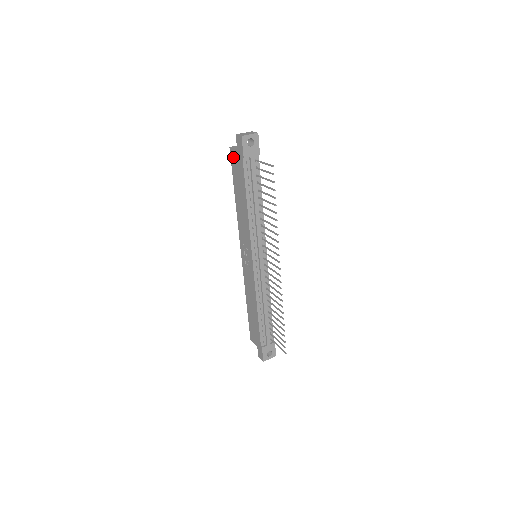
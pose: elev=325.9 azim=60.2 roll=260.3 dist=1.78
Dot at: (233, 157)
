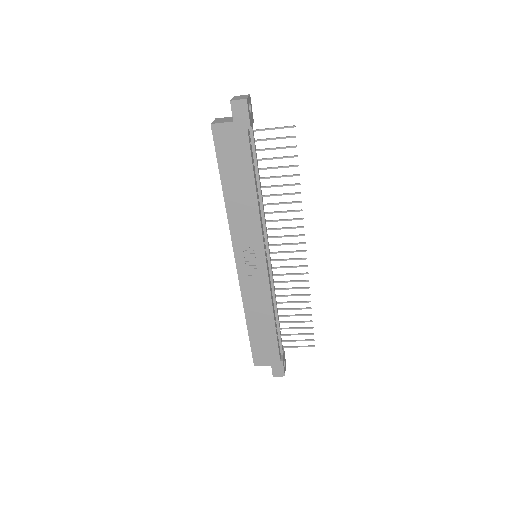
Dot at: (221, 135)
